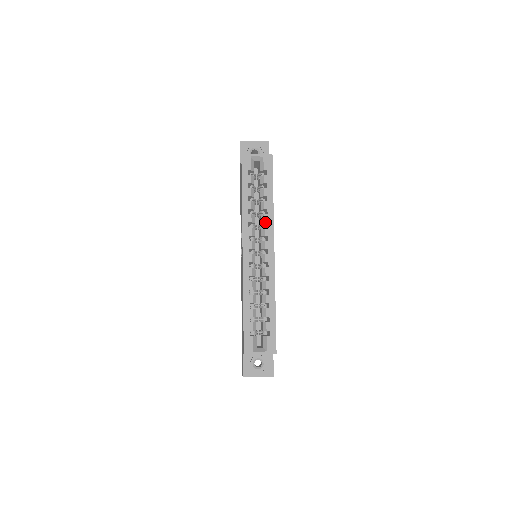
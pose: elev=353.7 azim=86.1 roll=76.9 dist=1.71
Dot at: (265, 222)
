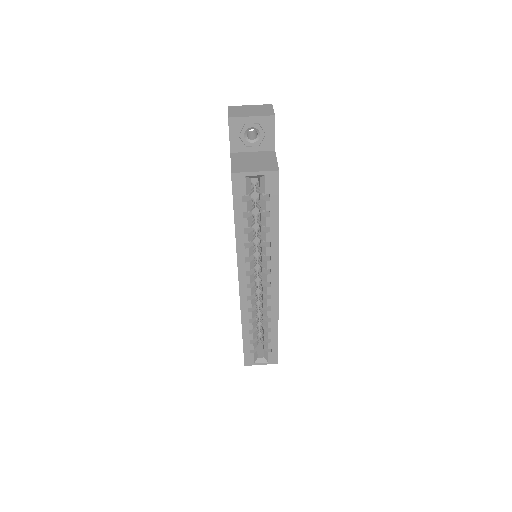
Dot at: (267, 255)
